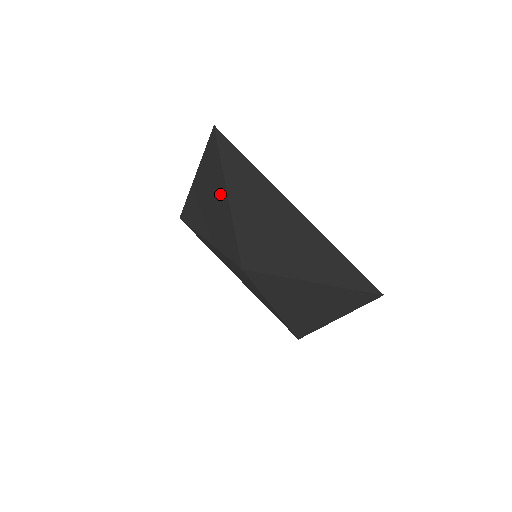
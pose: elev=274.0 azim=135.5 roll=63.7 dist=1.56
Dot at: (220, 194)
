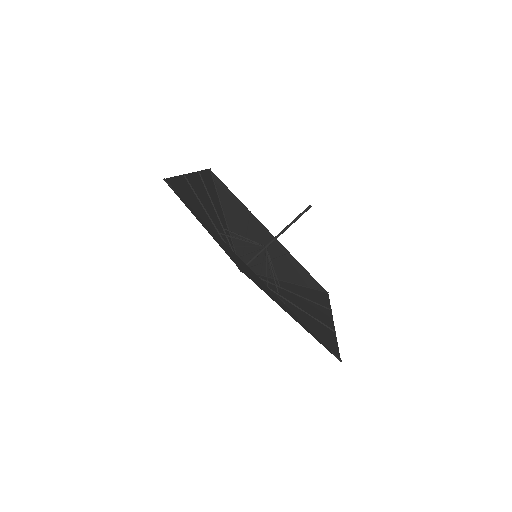
Dot at: (201, 216)
